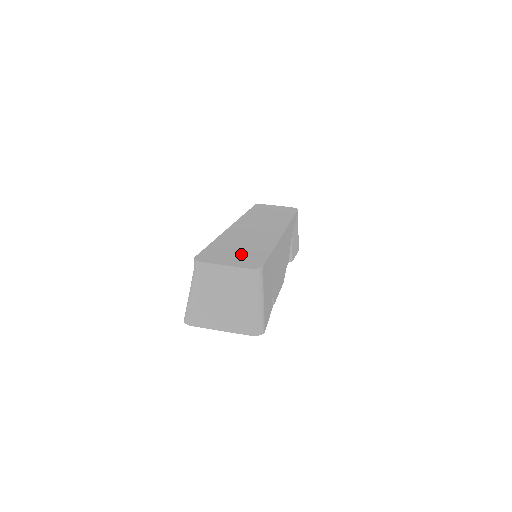
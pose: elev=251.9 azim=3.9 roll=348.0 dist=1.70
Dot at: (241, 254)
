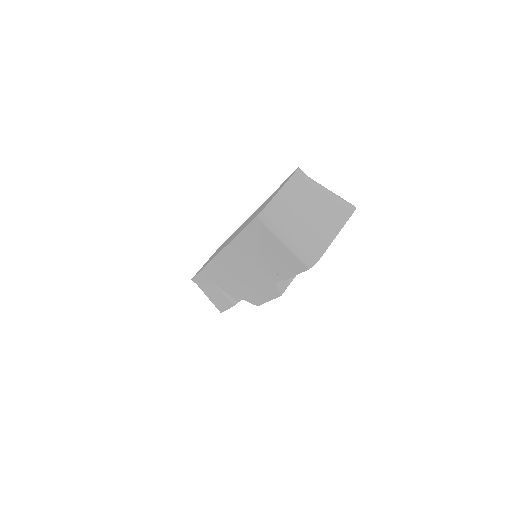
Dot at: occluded
